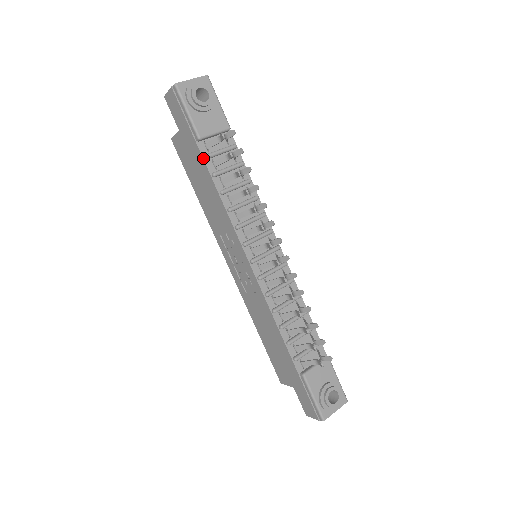
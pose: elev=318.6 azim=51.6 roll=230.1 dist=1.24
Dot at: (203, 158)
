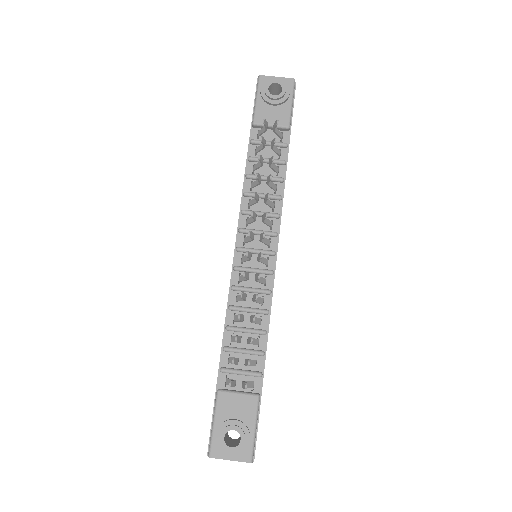
Dot at: (249, 142)
